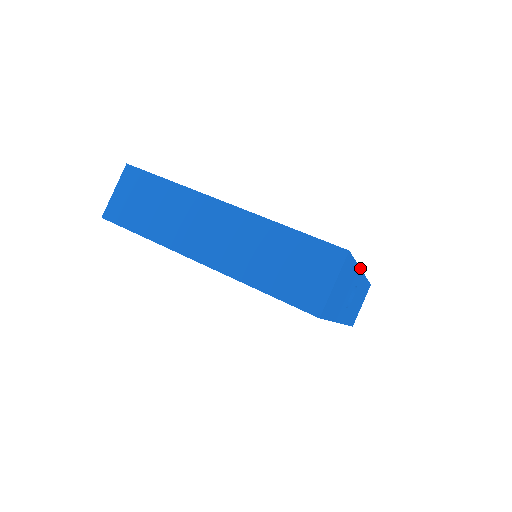
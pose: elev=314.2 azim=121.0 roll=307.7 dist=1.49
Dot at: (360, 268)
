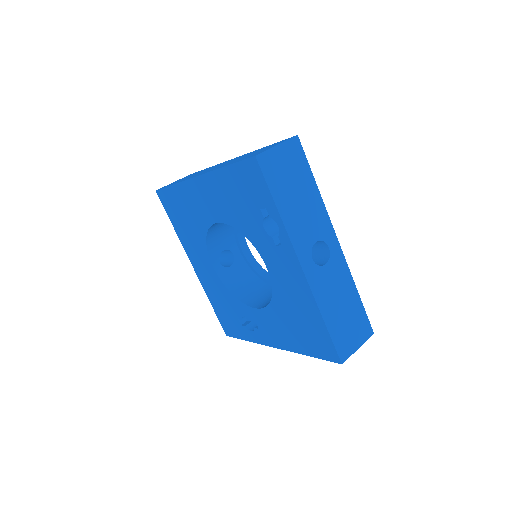
Dot at: (330, 220)
